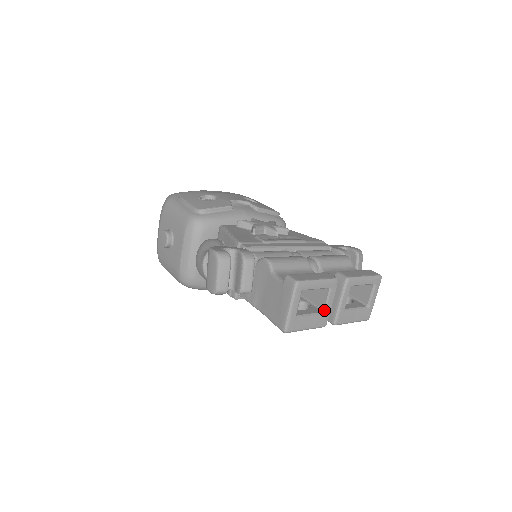
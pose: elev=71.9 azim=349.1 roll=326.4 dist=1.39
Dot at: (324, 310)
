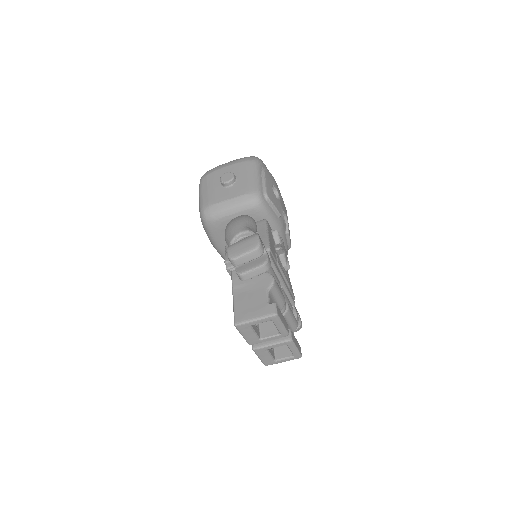
Dot at: (262, 338)
